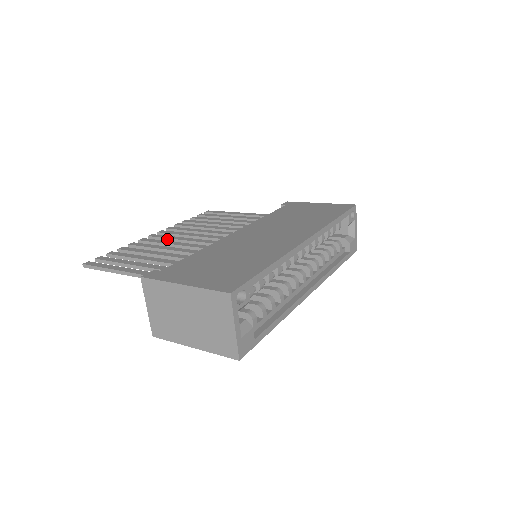
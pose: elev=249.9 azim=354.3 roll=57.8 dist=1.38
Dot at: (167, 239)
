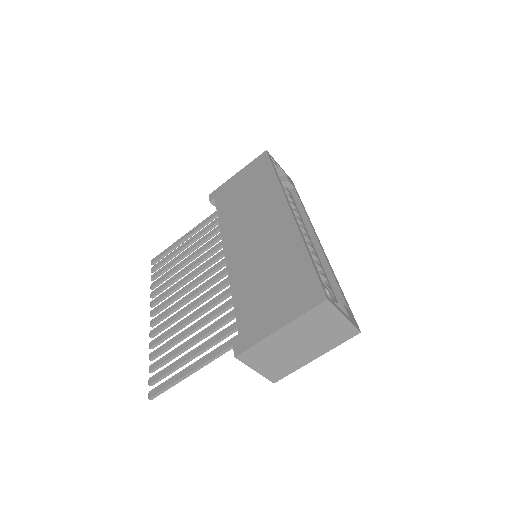
Dot at: (171, 312)
